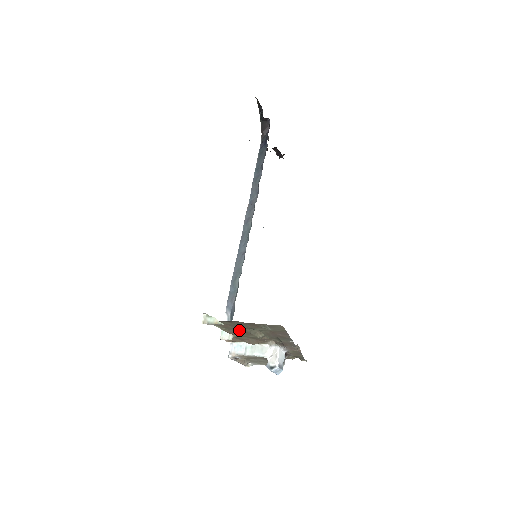
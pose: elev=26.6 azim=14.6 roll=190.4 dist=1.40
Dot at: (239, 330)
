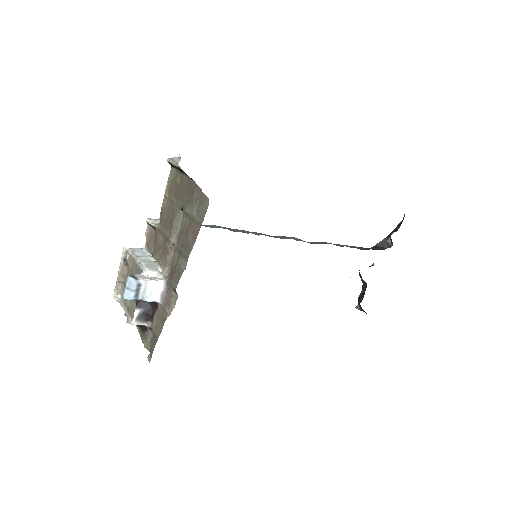
Dot at: (172, 210)
